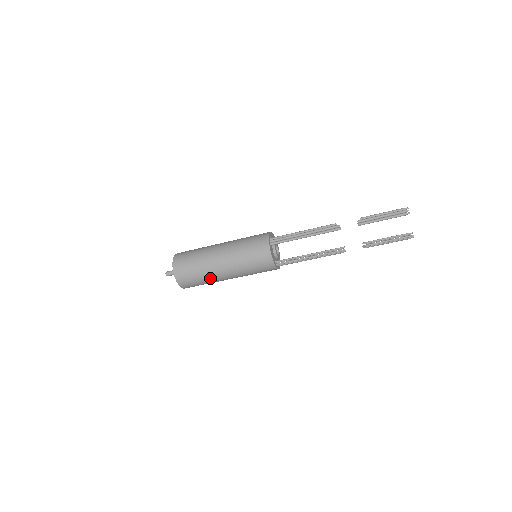
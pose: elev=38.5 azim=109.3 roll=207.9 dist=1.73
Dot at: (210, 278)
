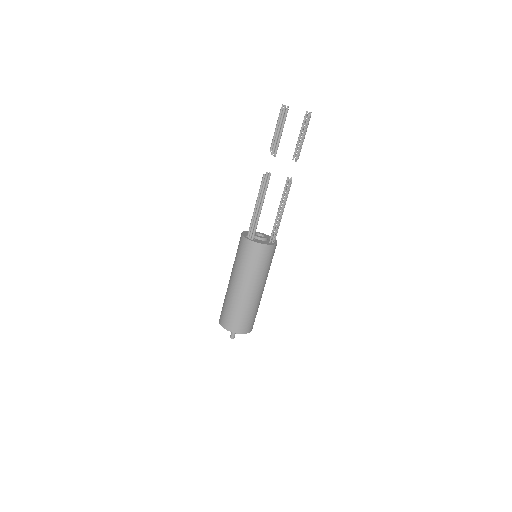
Dot at: (254, 305)
